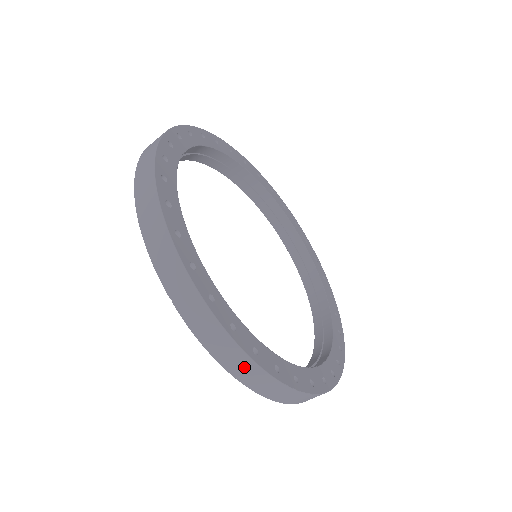
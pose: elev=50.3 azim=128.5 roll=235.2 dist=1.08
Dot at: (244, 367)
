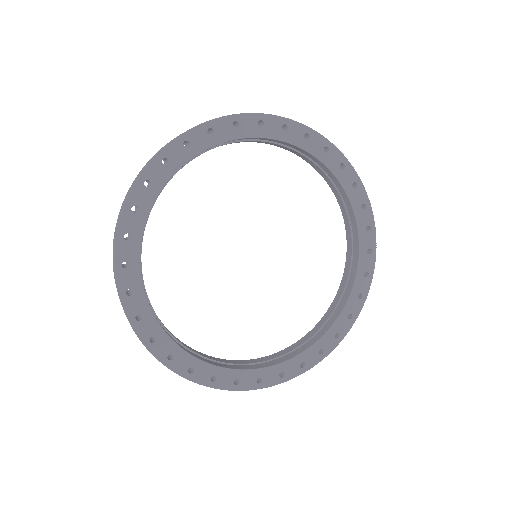
Dot at: occluded
